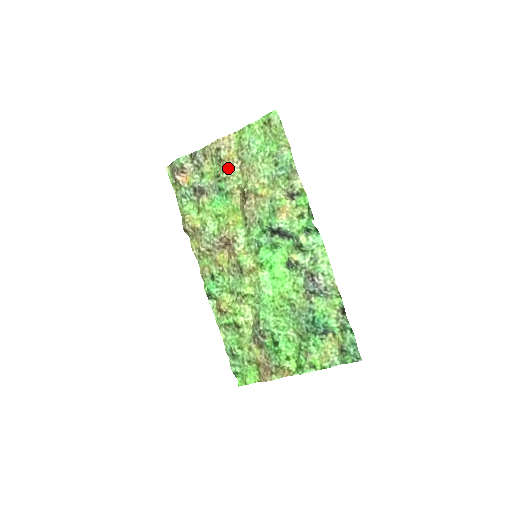
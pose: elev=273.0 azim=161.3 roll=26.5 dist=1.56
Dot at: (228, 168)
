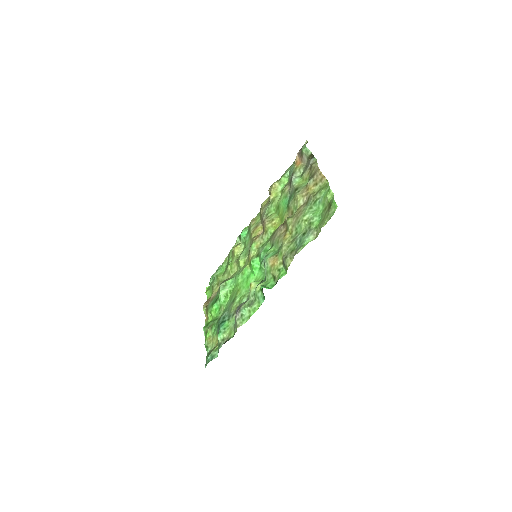
Dot at: (301, 194)
